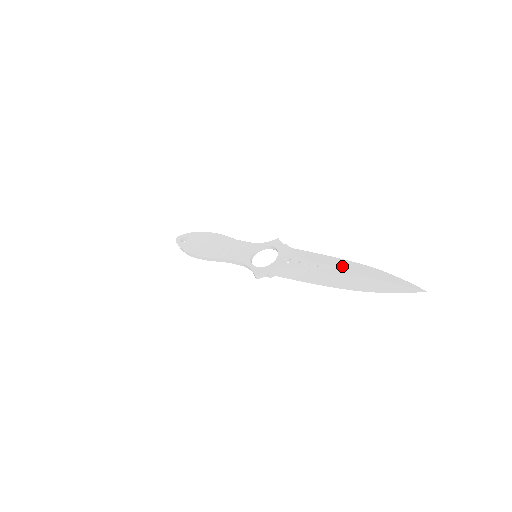
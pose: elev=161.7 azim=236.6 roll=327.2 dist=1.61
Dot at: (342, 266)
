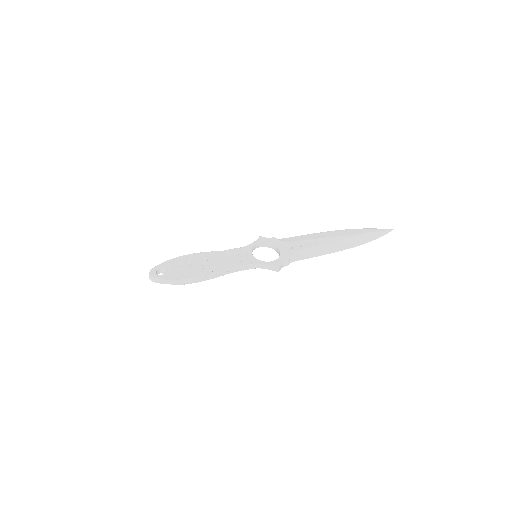
Dot at: (333, 235)
